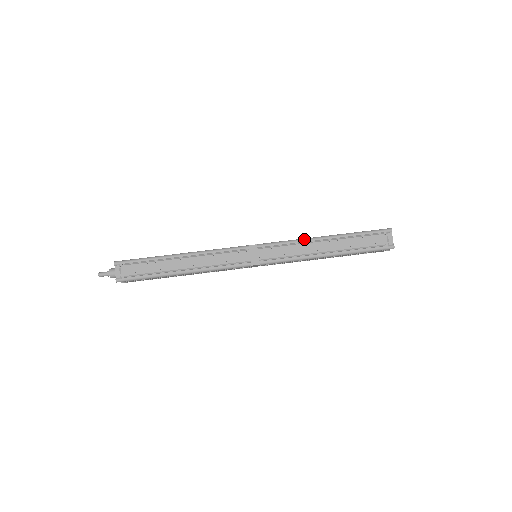
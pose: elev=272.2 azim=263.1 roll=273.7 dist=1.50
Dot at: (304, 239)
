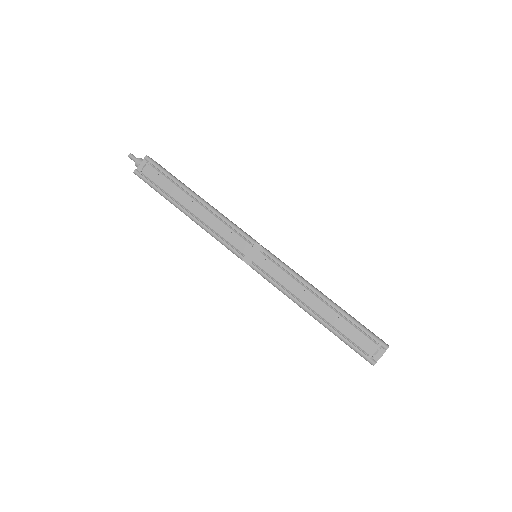
Dot at: (305, 281)
